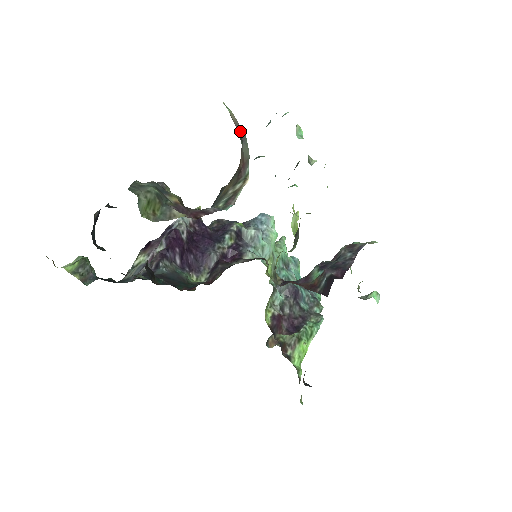
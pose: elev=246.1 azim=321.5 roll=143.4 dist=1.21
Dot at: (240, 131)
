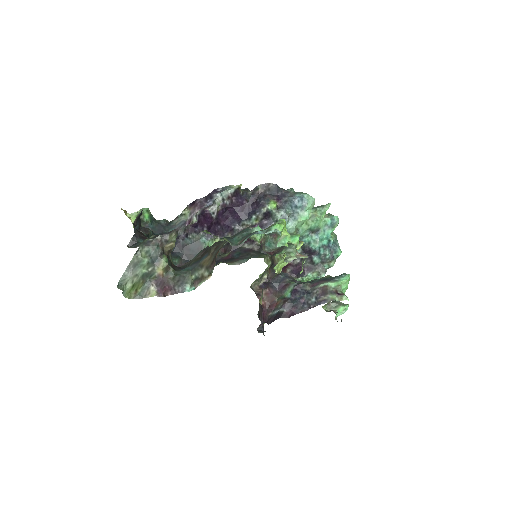
Dot at: occluded
